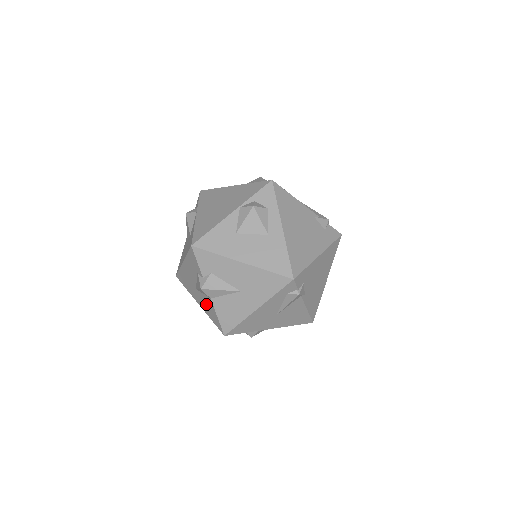
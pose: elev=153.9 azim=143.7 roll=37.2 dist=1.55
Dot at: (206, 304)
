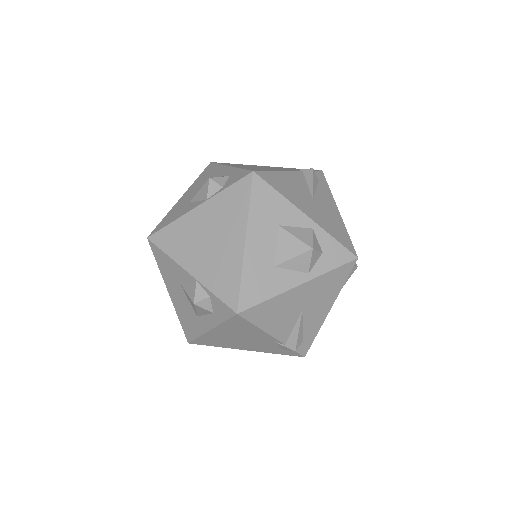
Dot at: occluded
